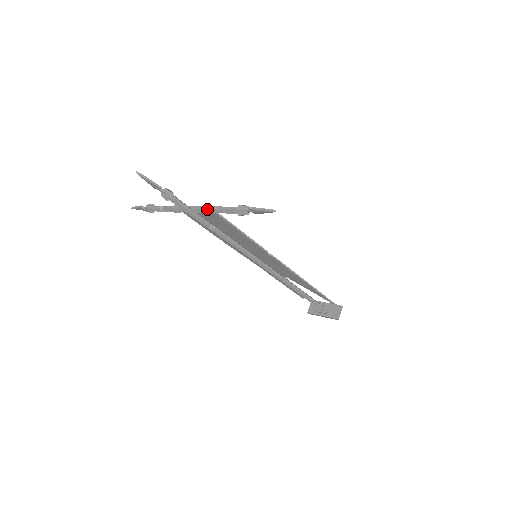
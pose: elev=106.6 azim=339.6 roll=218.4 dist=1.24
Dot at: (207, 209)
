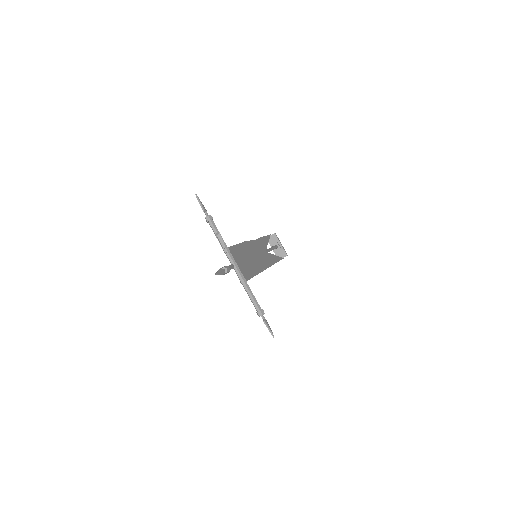
Dot at: (243, 284)
